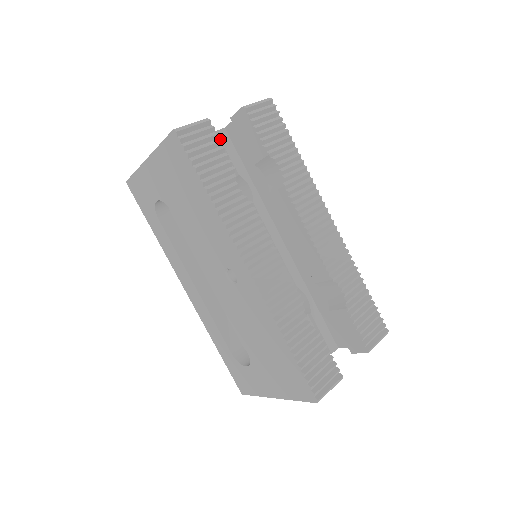
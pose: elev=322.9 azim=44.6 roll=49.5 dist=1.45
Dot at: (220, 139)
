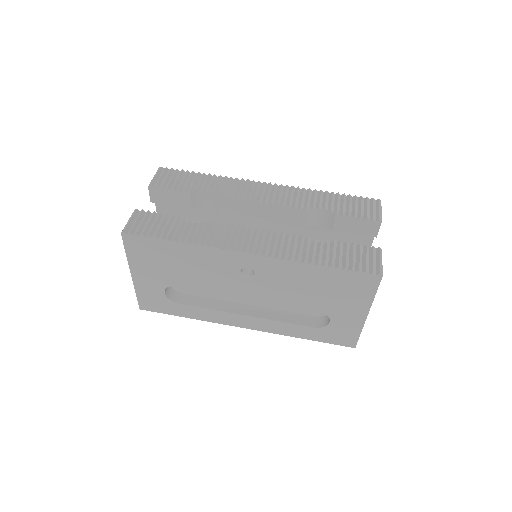
Dot at: occluded
